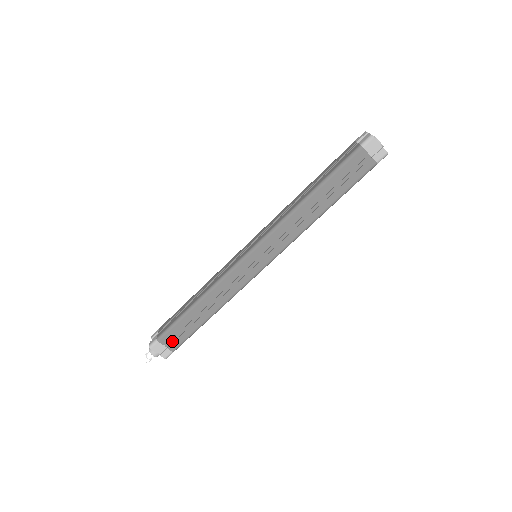
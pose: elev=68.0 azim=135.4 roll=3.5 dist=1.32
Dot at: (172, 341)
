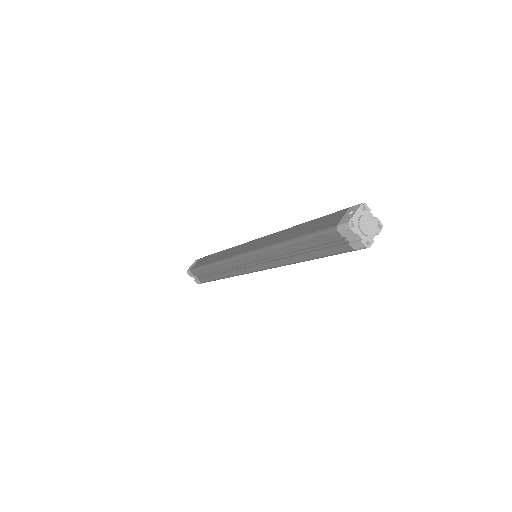
Dot at: occluded
